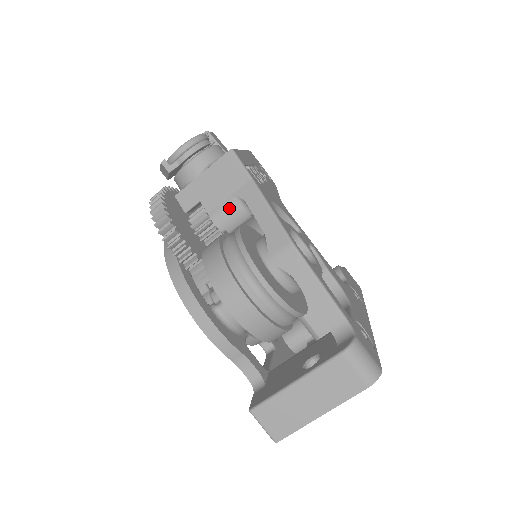
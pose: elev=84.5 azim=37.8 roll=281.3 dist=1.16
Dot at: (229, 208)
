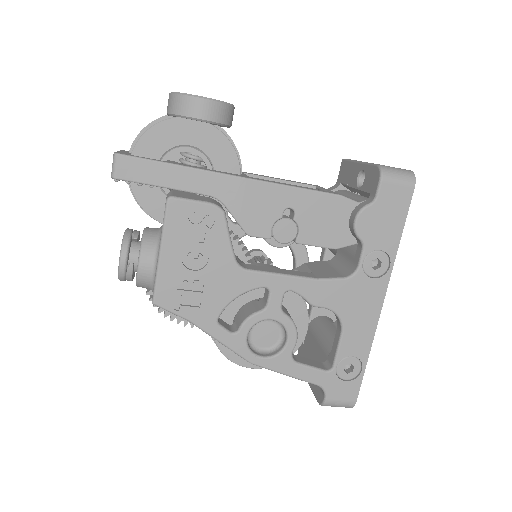
Dot at: occluded
